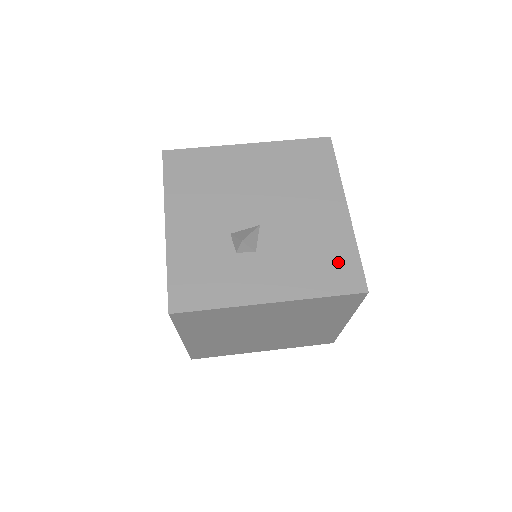
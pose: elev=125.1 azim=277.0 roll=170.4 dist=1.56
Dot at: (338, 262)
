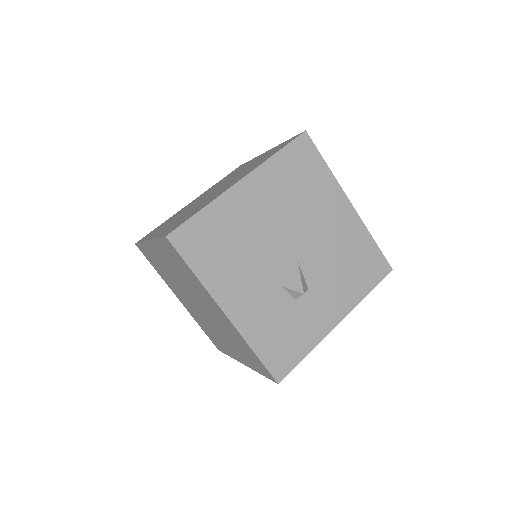
Dot at: (365, 259)
